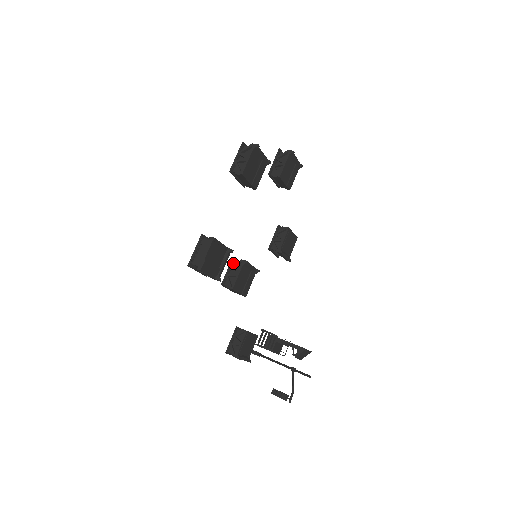
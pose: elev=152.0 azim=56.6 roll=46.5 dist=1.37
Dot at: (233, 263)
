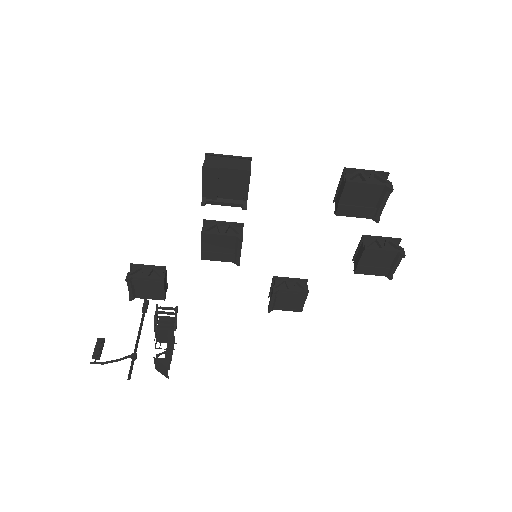
Dot at: (236, 226)
